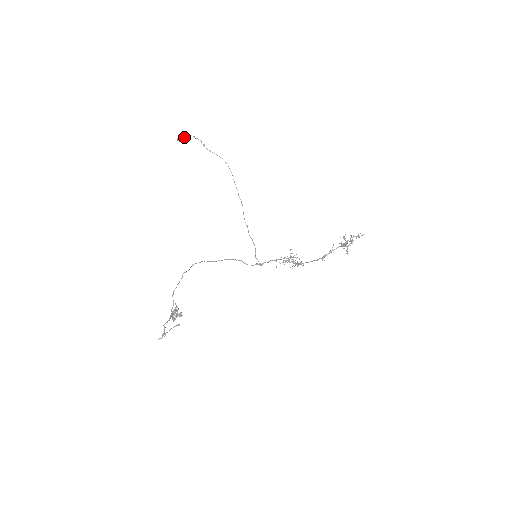
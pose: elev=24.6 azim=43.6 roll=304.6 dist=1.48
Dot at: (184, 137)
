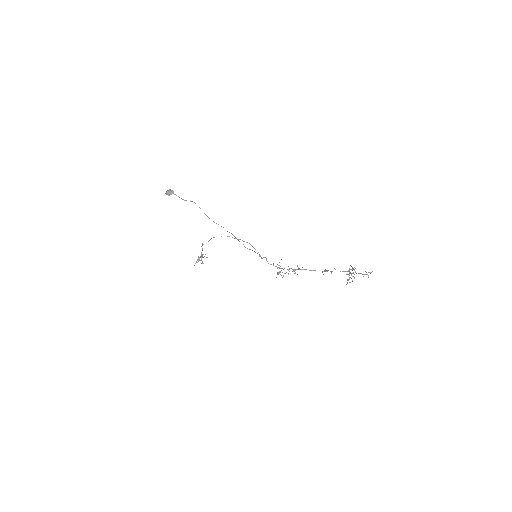
Dot at: (171, 194)
